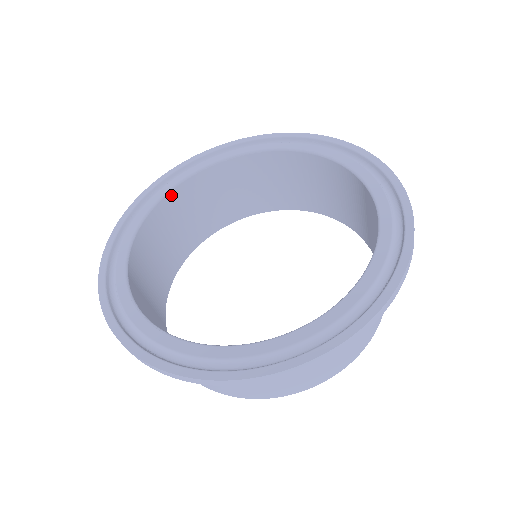
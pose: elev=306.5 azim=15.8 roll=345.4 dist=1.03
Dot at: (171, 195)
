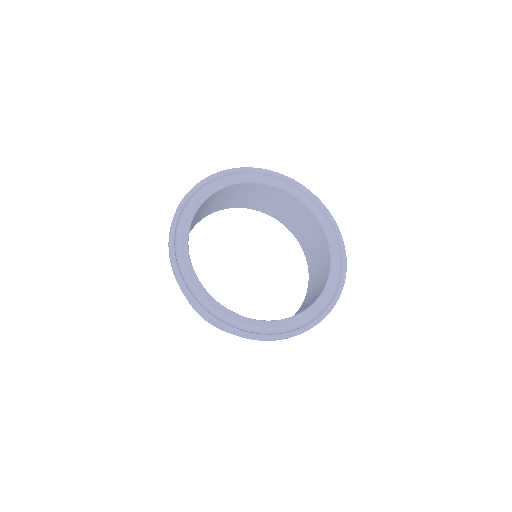
Dot at: (208, 199)
